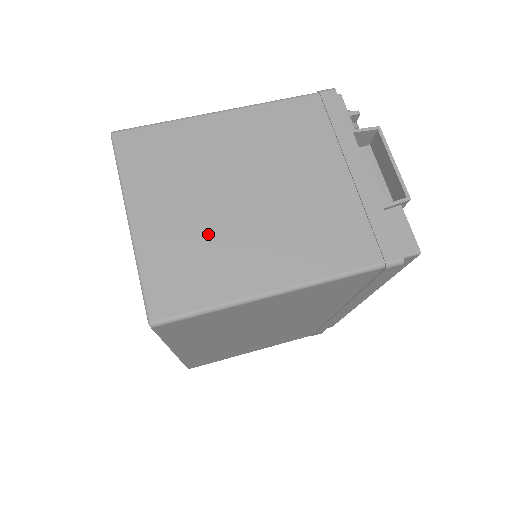
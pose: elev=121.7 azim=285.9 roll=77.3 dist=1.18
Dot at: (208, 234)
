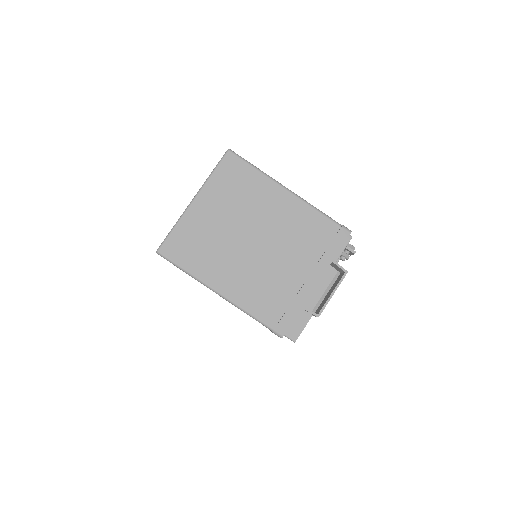
Dot at: (218, 239)
